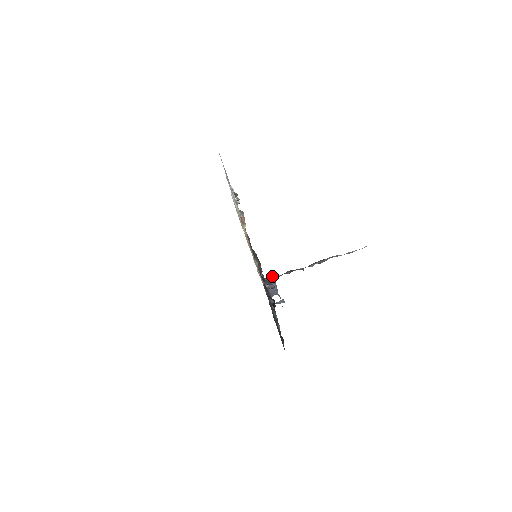
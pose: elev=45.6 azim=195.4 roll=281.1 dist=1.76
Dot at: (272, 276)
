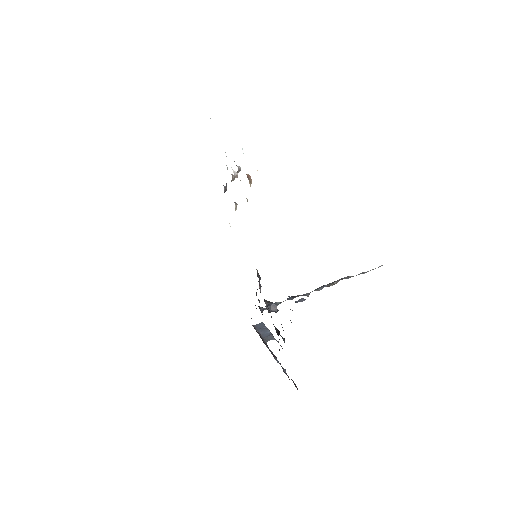
Dot at: (261, 322)
